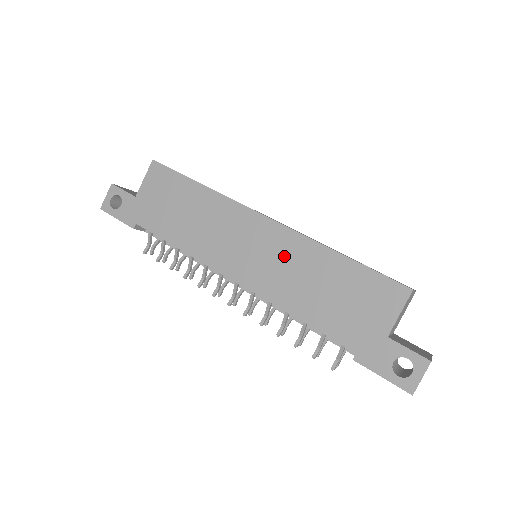
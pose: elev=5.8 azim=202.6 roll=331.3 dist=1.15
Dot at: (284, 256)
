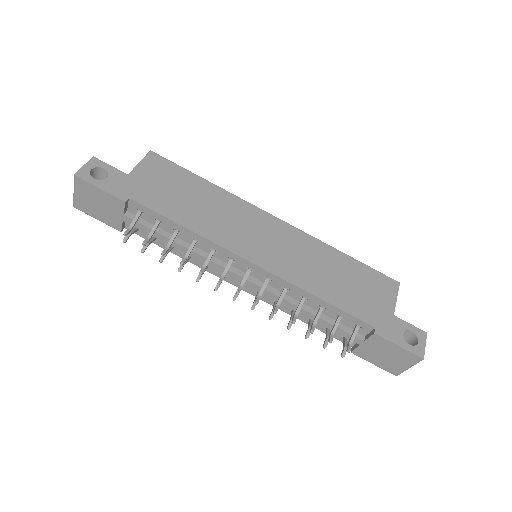
Dot at: (299, 249)
